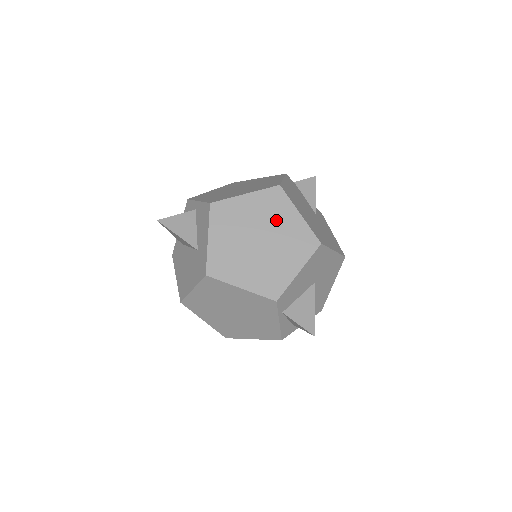
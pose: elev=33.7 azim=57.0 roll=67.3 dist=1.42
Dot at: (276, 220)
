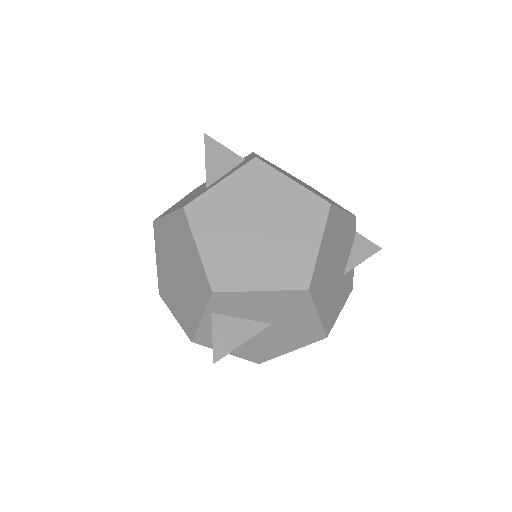
Dot at: (293, 228)
